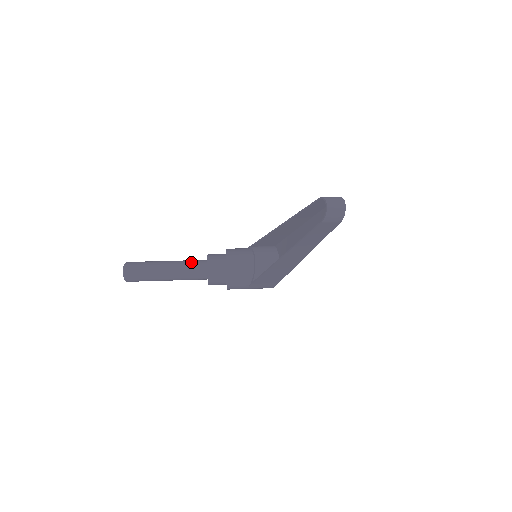
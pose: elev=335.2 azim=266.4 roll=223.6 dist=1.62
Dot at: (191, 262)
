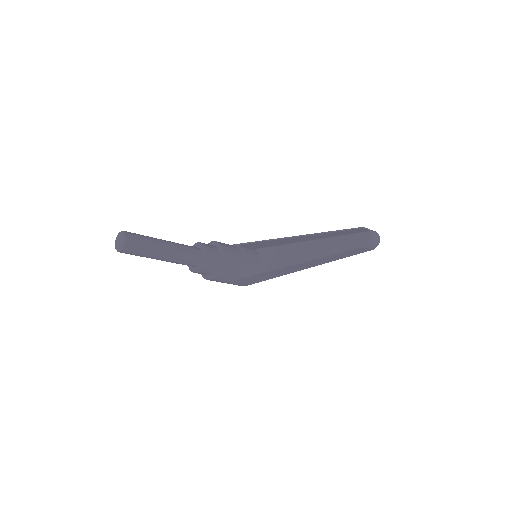
Dot at: (187, 247)
